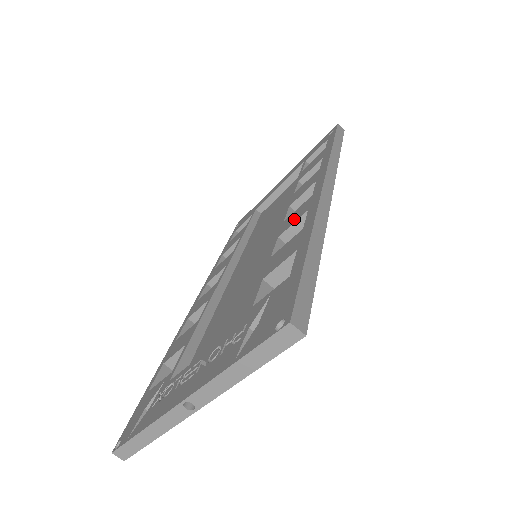
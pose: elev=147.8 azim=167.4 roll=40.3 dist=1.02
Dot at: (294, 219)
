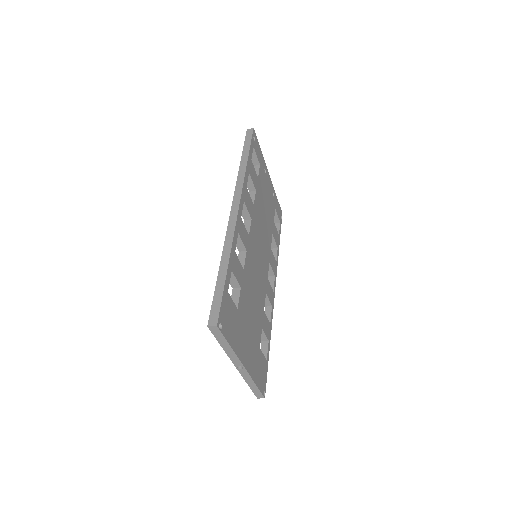
Dot at: occluded
